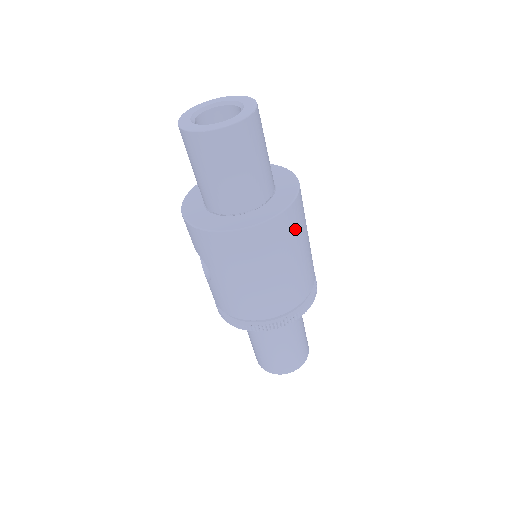
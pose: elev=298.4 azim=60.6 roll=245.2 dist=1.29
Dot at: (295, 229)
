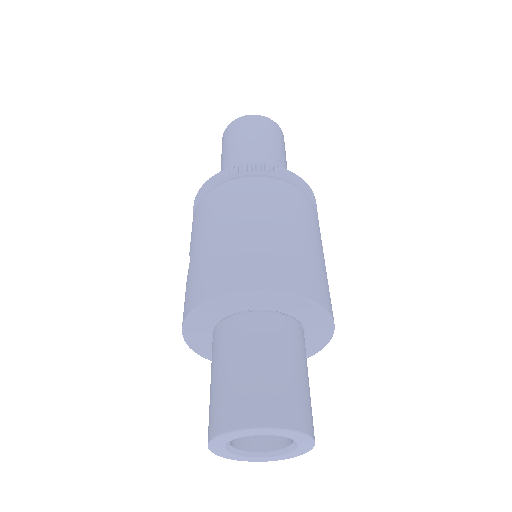
Dot at: occluded
